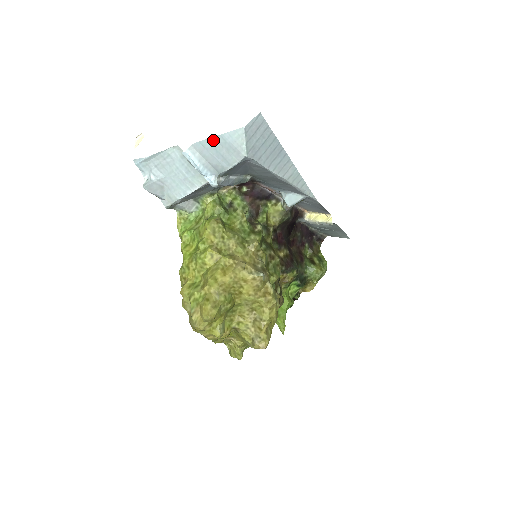
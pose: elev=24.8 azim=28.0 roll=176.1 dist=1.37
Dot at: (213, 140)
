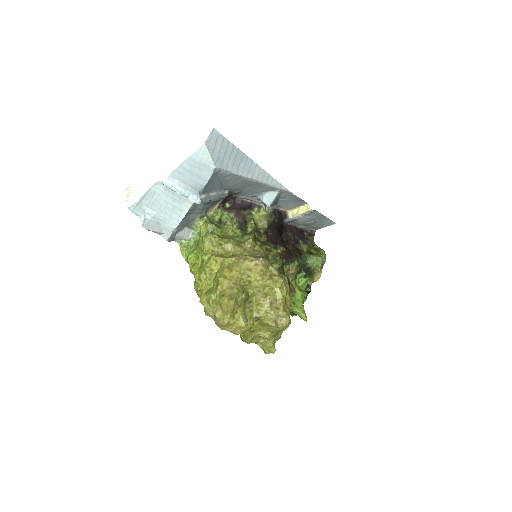
Dot at: (185, 164)
